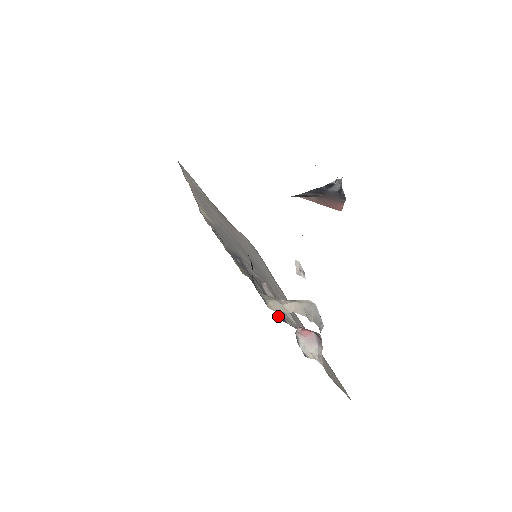
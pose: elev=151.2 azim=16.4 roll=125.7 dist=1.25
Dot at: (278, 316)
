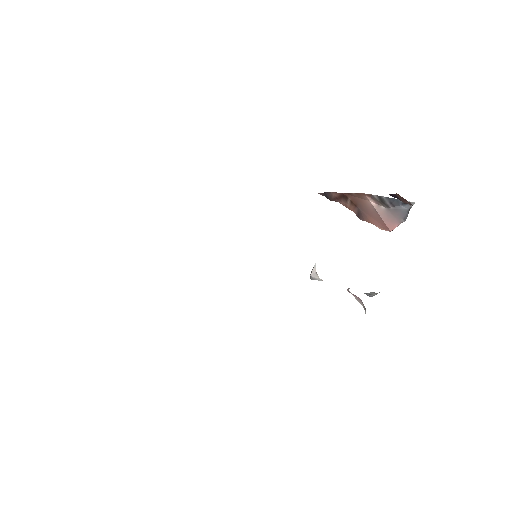
Dot at: occluded
